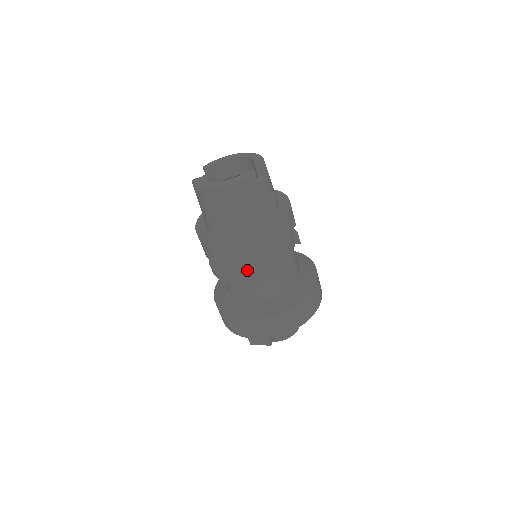
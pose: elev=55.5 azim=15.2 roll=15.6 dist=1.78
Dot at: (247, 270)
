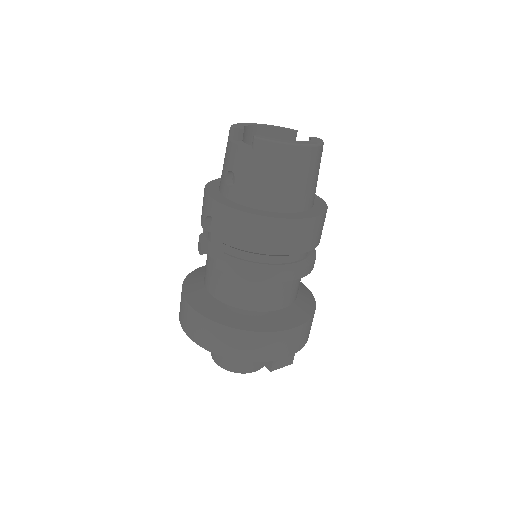
Dot at: (298, 261)
